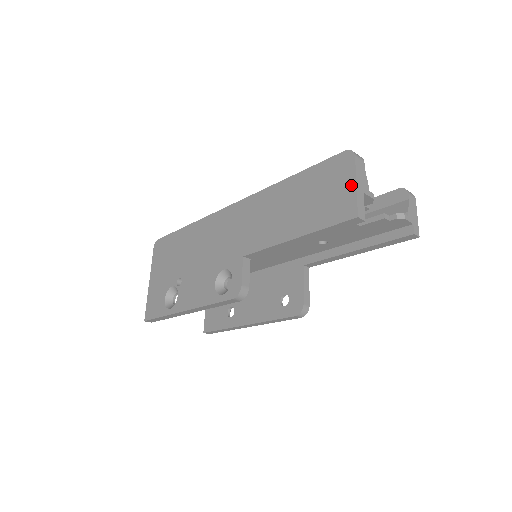
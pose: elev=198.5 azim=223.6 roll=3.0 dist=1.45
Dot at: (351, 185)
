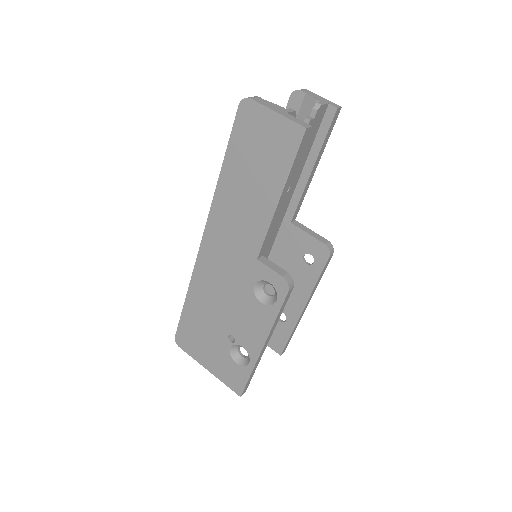
Dot at: (274, 118)
